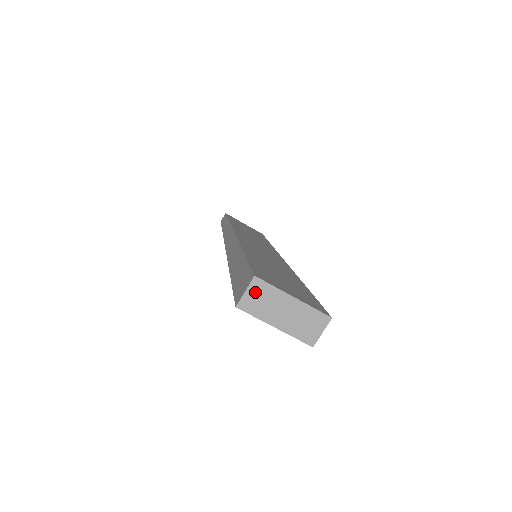
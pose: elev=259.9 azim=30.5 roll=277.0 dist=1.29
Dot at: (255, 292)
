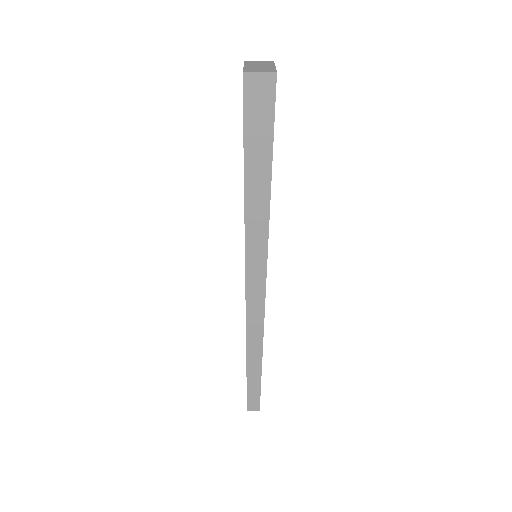
Dot at: (263, 62)
